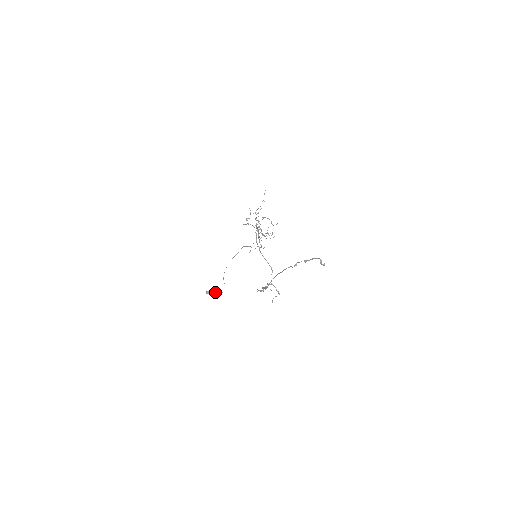
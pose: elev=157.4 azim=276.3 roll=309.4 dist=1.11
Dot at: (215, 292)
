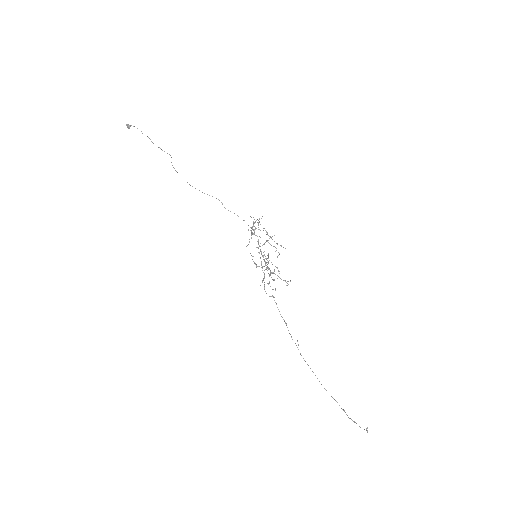
Dot at: occluded
